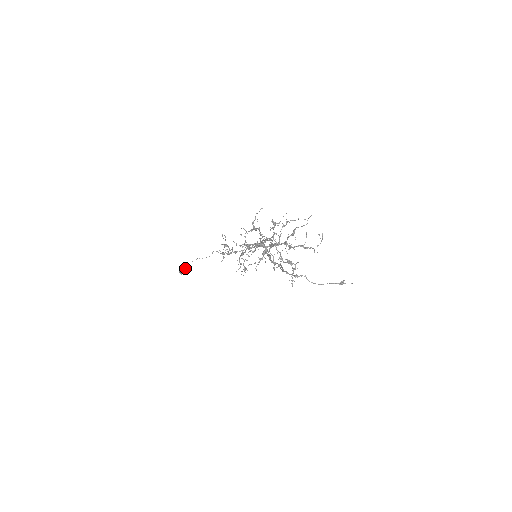
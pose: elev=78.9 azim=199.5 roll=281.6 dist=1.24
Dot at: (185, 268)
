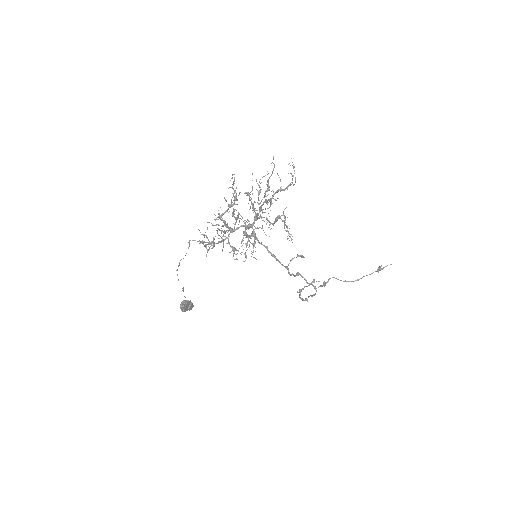
Dot at: (185, 301)
